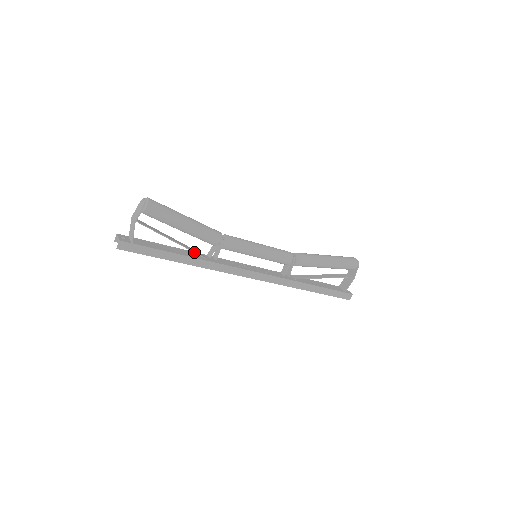
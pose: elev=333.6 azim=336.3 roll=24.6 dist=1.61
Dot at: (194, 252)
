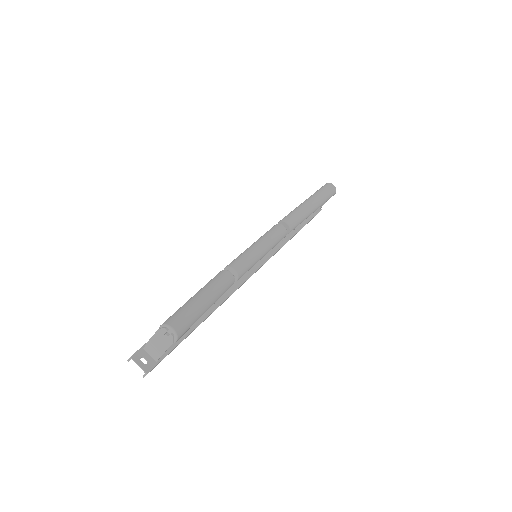
Dot at: occluded
